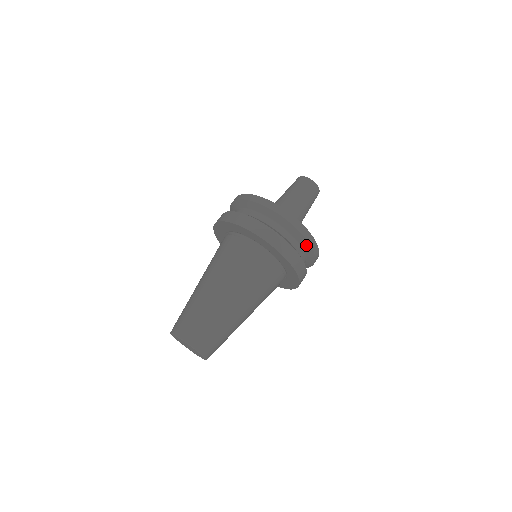
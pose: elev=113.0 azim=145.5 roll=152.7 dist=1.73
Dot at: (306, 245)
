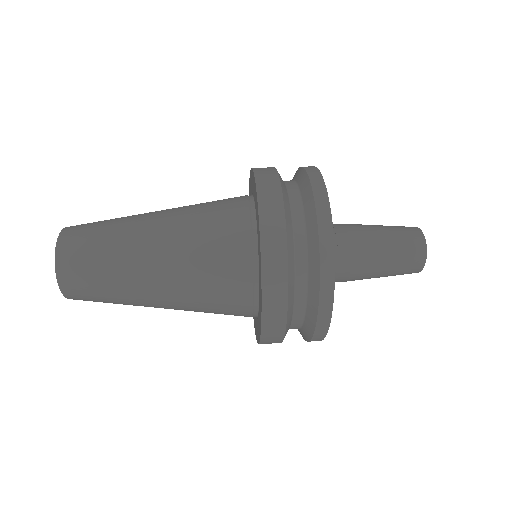
Dot at: (311, 210)
